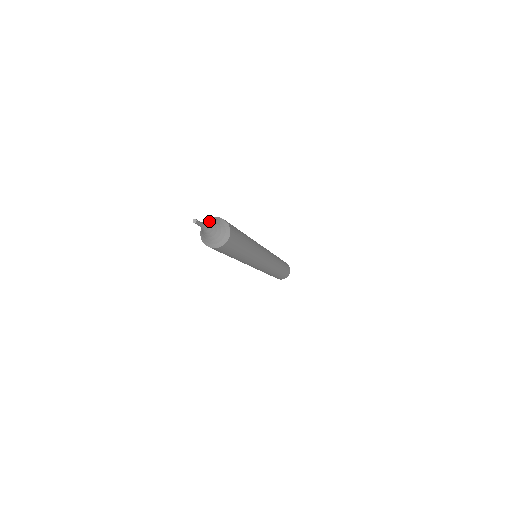
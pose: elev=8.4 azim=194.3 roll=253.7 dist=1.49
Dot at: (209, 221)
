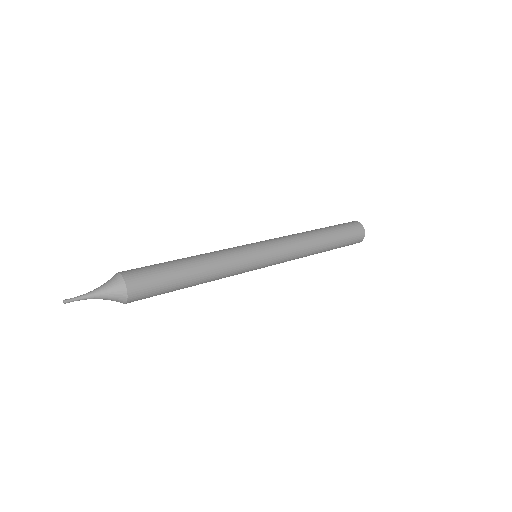
Dot at: (105, 283)
